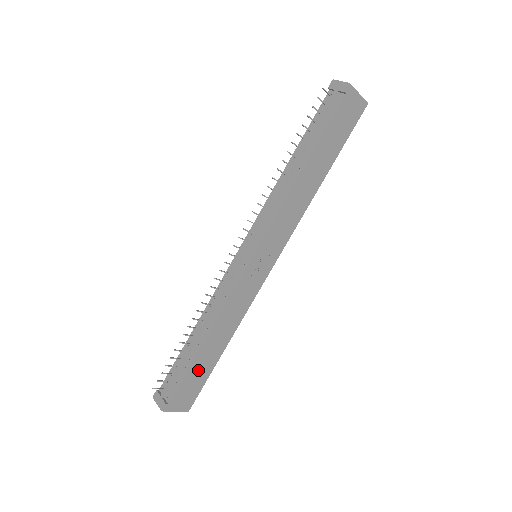
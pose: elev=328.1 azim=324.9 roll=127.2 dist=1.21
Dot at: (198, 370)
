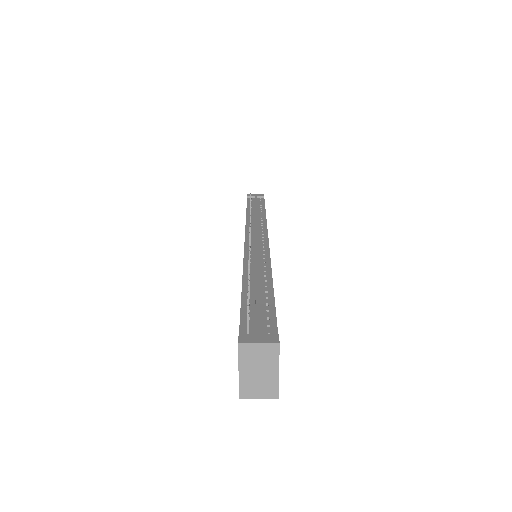
Dot at: occluded
